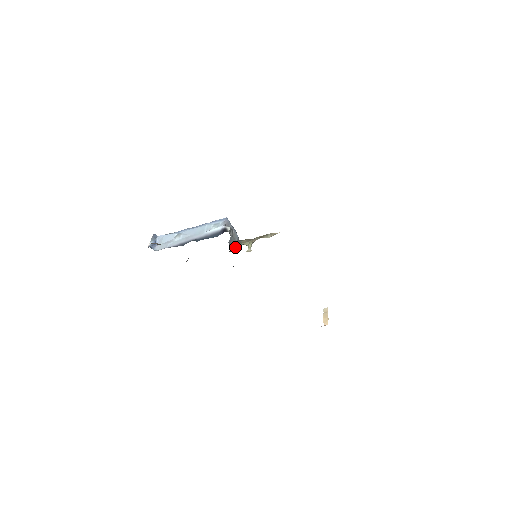
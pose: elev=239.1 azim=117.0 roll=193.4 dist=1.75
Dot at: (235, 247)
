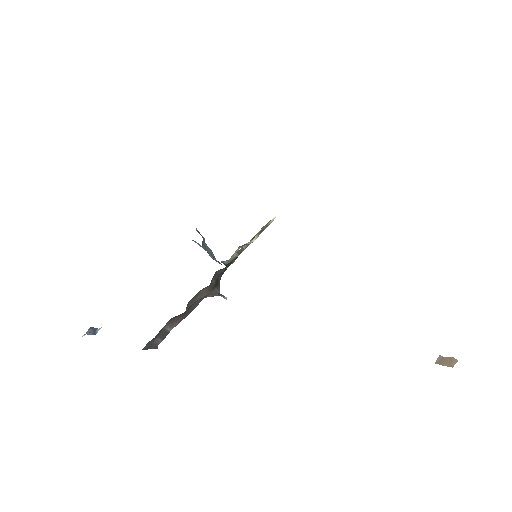
Dot at: occluded
